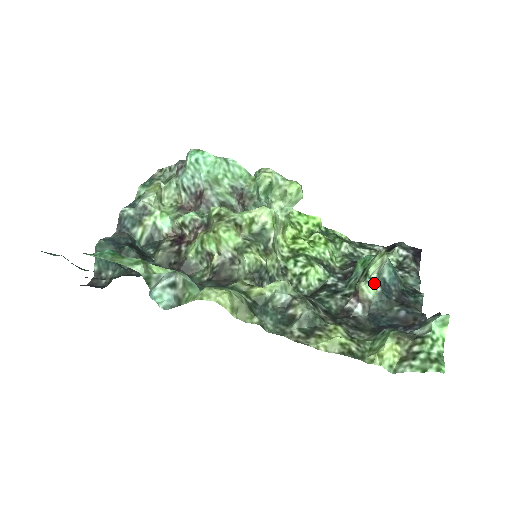
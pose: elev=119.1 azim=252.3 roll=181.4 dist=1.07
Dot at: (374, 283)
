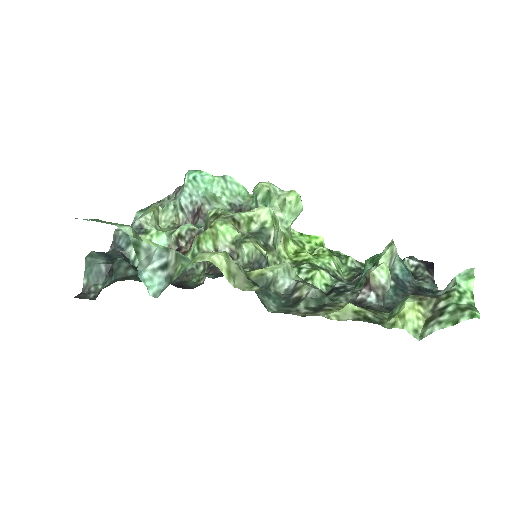
Dot at: (385, 266)
